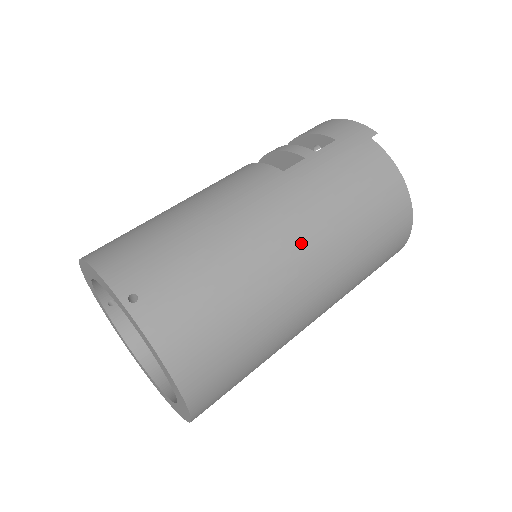
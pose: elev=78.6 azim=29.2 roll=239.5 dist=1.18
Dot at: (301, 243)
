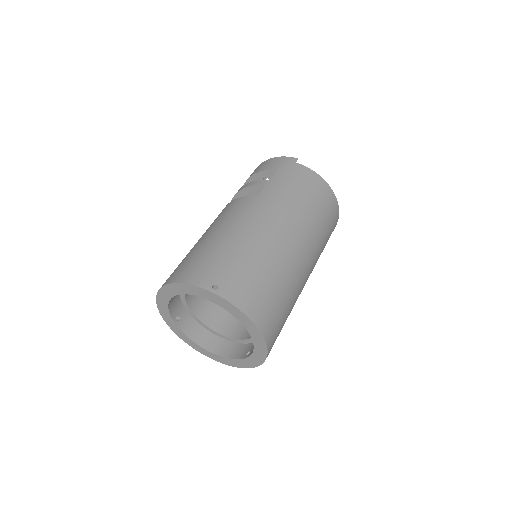
Dot at: (287, 231)
